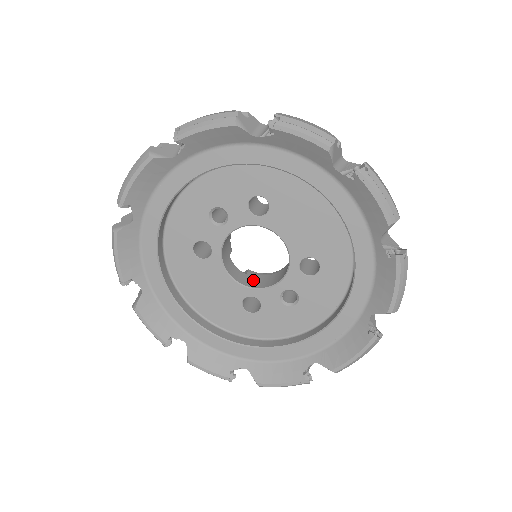
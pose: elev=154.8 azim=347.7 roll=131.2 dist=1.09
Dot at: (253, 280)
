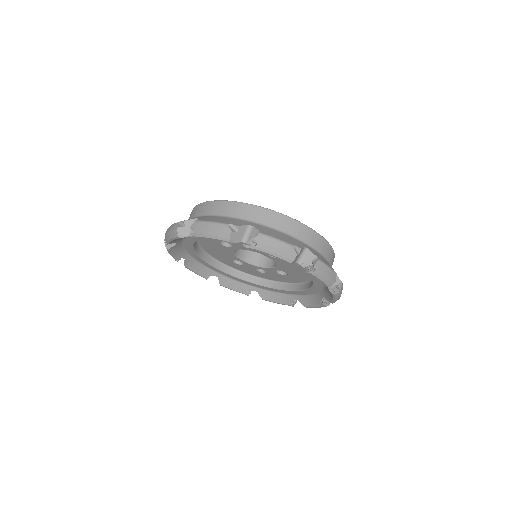
Dot at: (246, 252)
